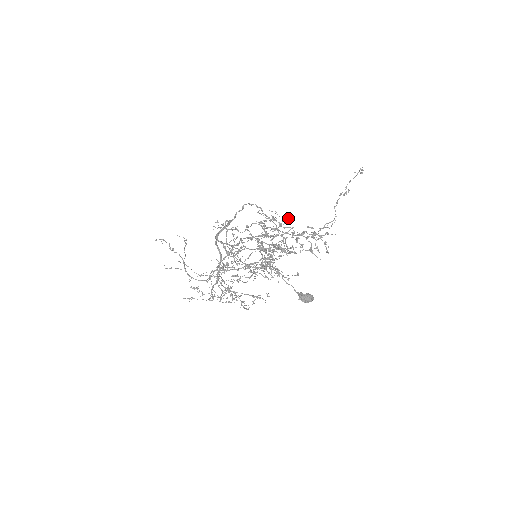
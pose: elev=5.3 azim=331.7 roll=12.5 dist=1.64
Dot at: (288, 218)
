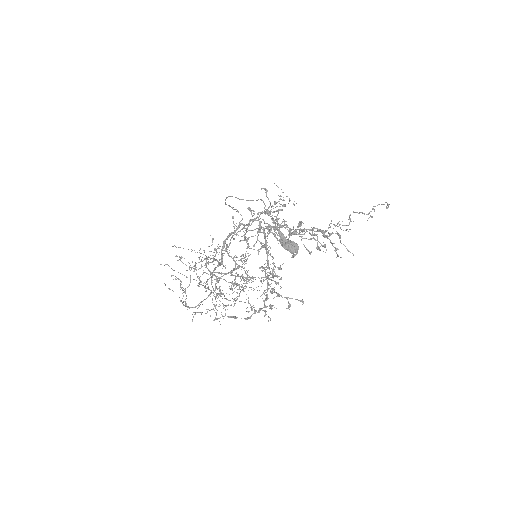
Dot at: occluded
